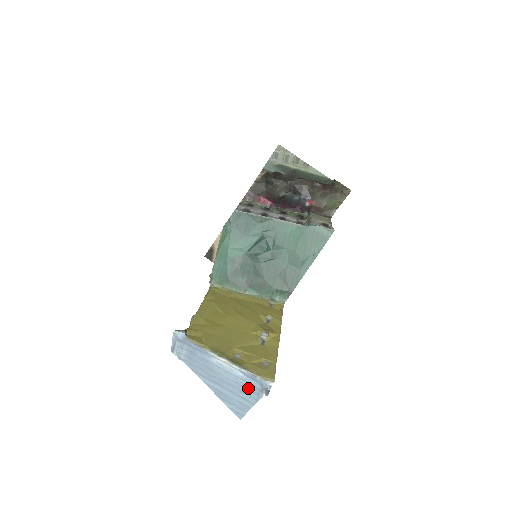
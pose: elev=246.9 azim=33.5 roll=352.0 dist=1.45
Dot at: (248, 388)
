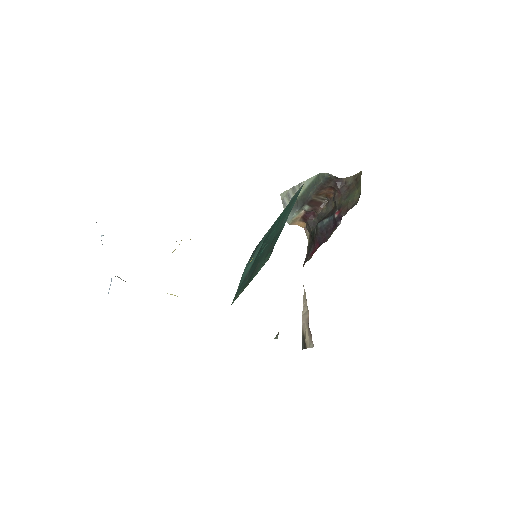
Dot at: occluded
